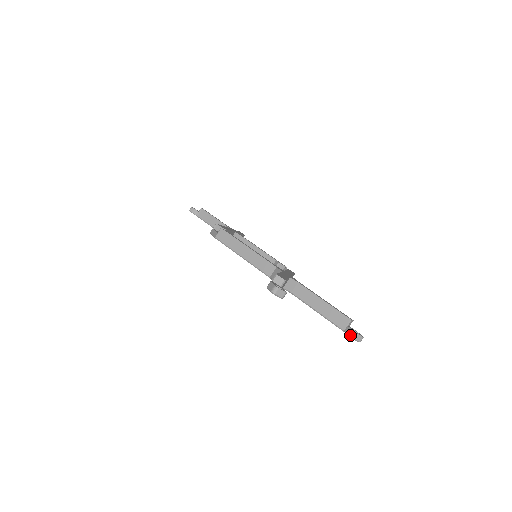
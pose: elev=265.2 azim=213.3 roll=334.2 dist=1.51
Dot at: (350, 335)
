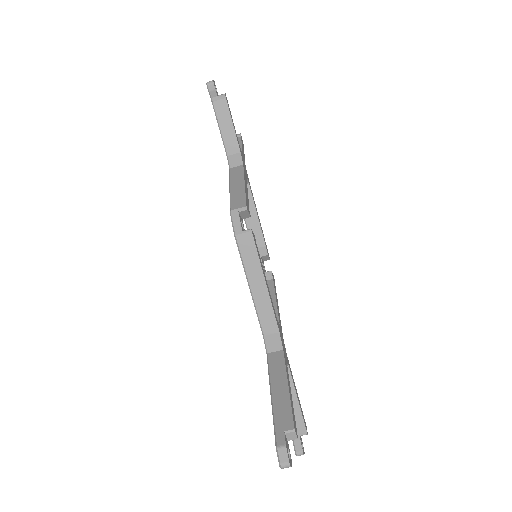
Dot at: (297, 451)
